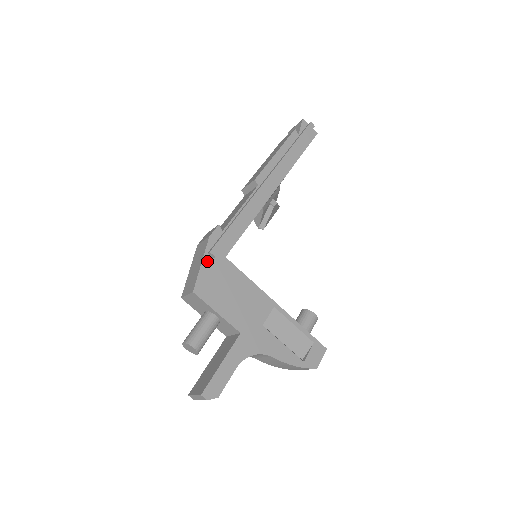
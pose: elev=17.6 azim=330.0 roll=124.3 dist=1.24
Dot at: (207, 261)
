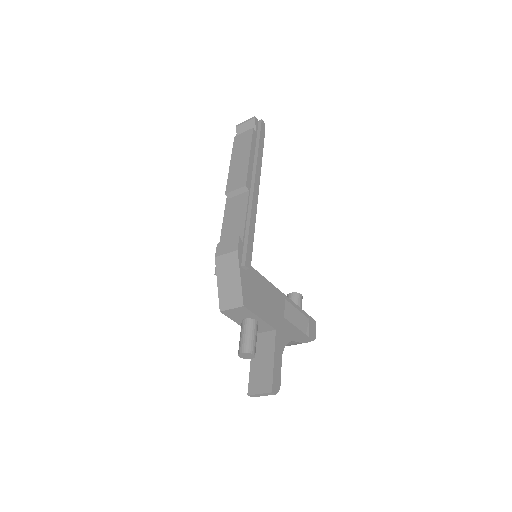
Dot at: (243, 274)
